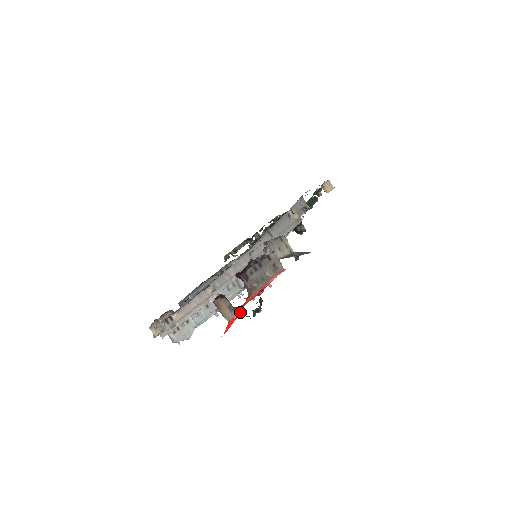
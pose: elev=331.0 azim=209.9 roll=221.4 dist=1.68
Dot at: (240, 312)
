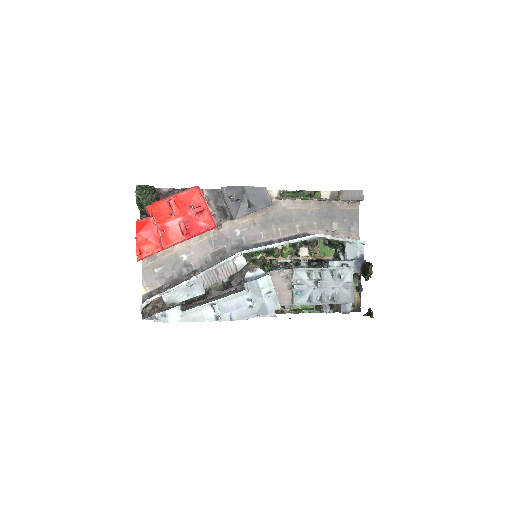
Dot at: (151, 216)
